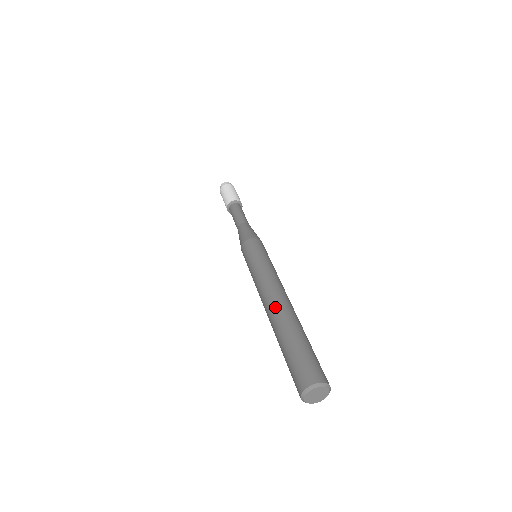
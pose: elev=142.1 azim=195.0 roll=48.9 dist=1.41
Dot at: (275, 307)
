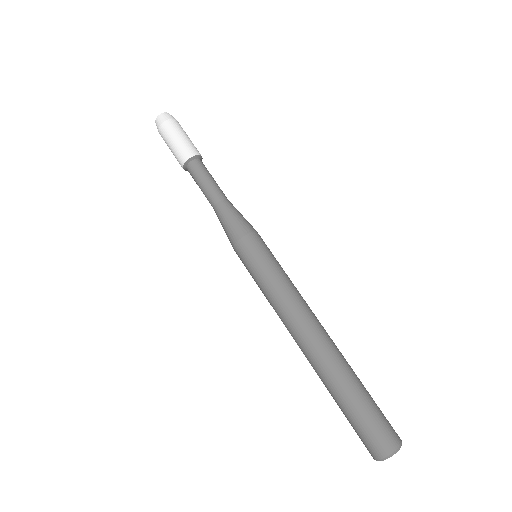
Dot at: (308, 357)
